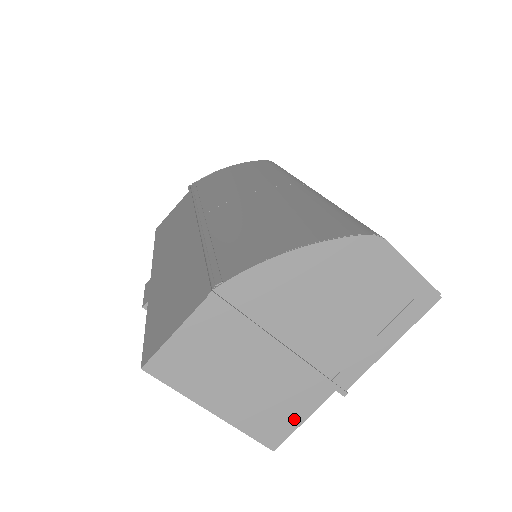
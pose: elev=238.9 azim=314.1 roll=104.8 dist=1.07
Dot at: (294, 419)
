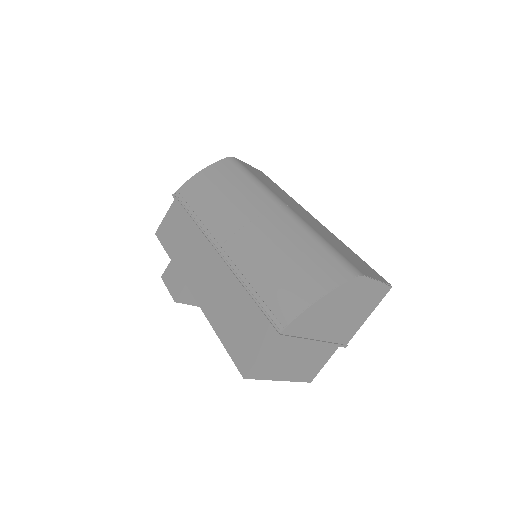
Dot at: (320, 365)
